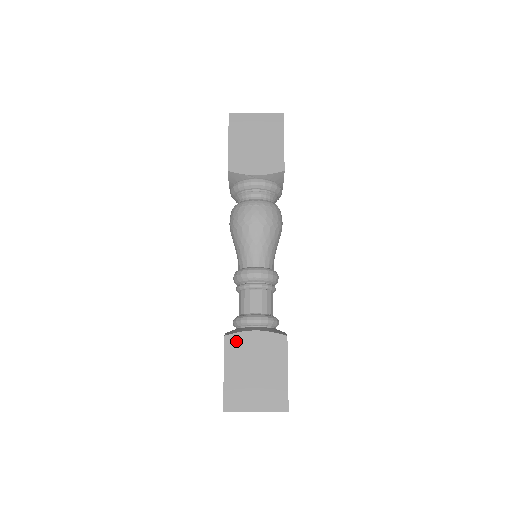
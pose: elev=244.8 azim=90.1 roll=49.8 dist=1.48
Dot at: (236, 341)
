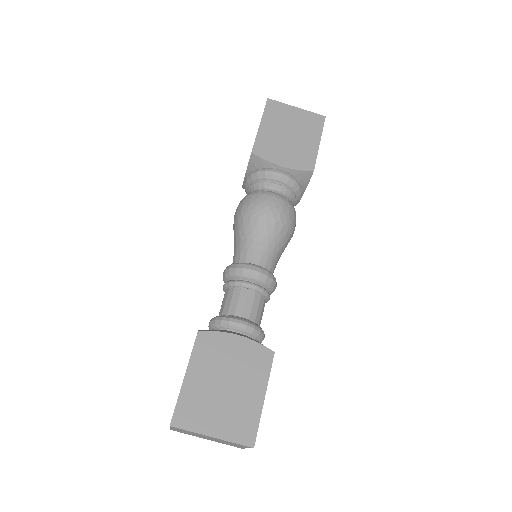
Dot at: (211, 341)
